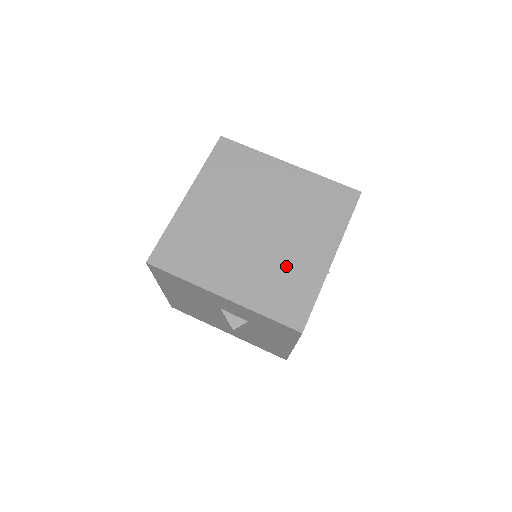
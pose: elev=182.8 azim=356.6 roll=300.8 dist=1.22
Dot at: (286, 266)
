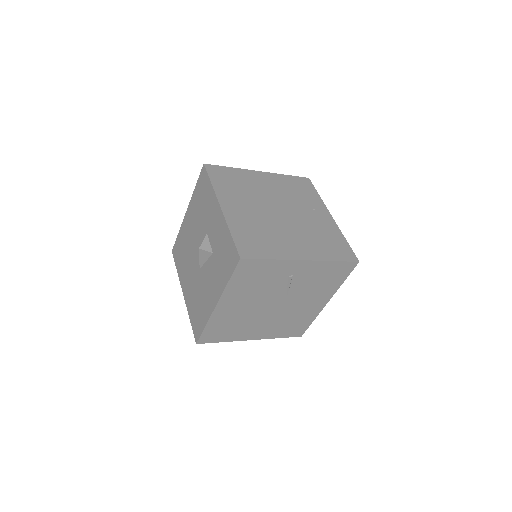
Dot at: (272, 234)
